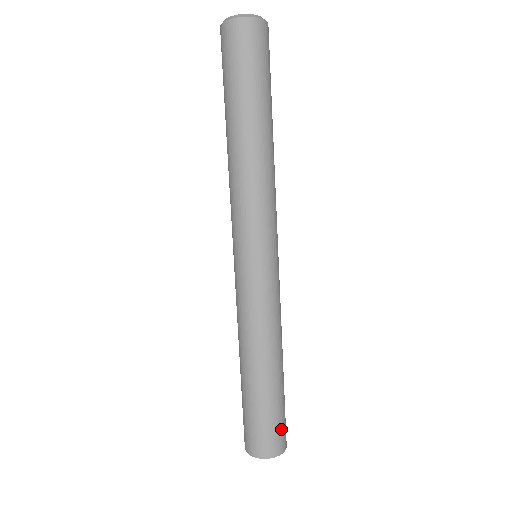
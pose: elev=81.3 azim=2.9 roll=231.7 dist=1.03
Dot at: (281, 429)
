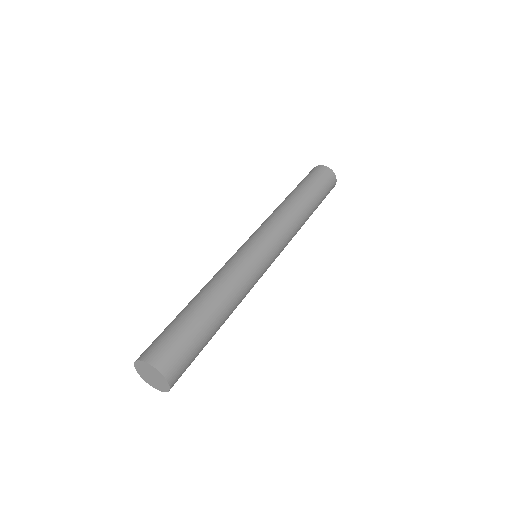
Dot at: (186, 366)
